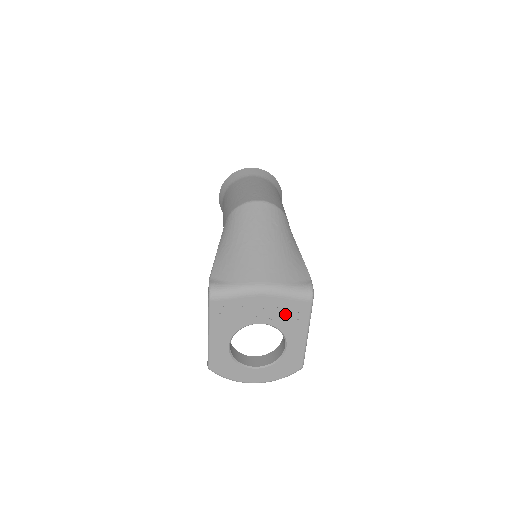
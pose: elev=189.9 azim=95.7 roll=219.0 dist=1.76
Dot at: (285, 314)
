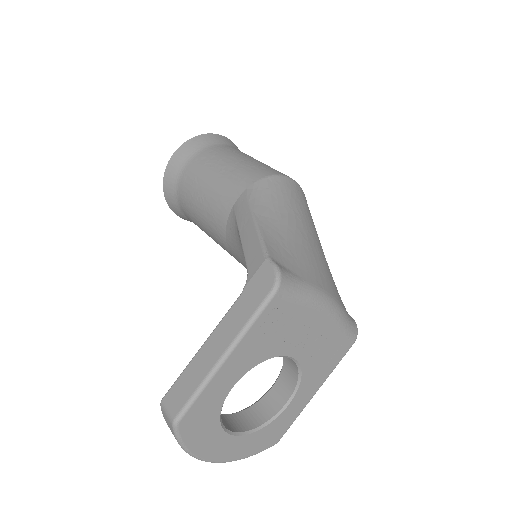
Dot at: (323, 352)
